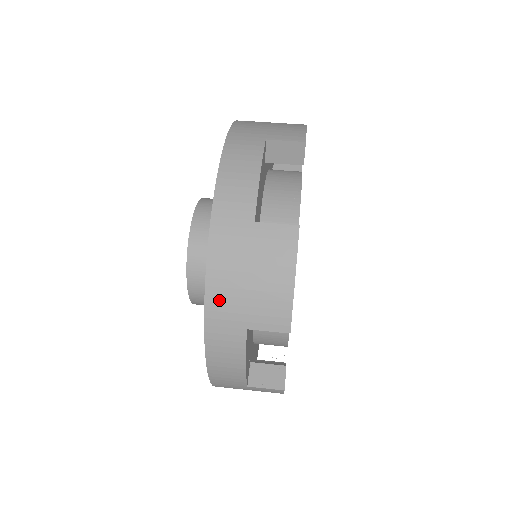
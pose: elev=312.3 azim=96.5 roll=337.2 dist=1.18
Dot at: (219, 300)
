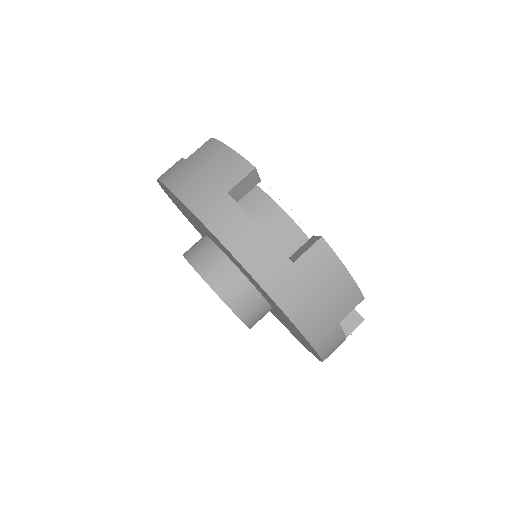
Dot at: (313, 327)
